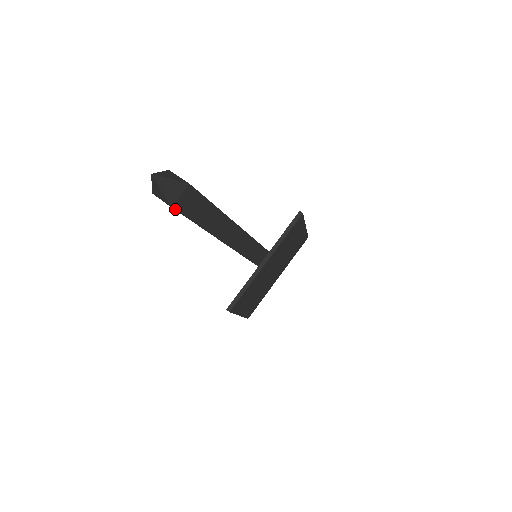
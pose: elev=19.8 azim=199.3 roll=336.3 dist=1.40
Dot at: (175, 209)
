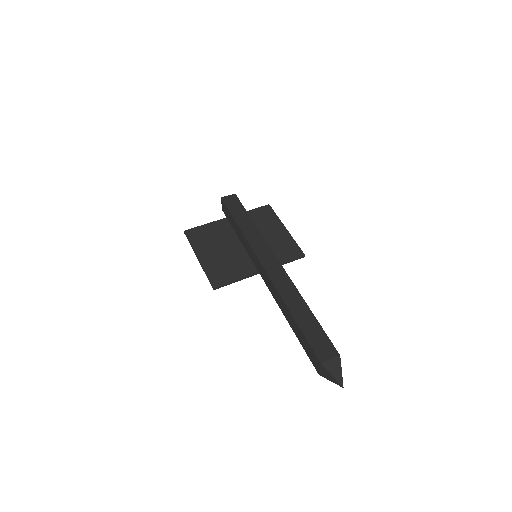
Dot at: (317, 371)
